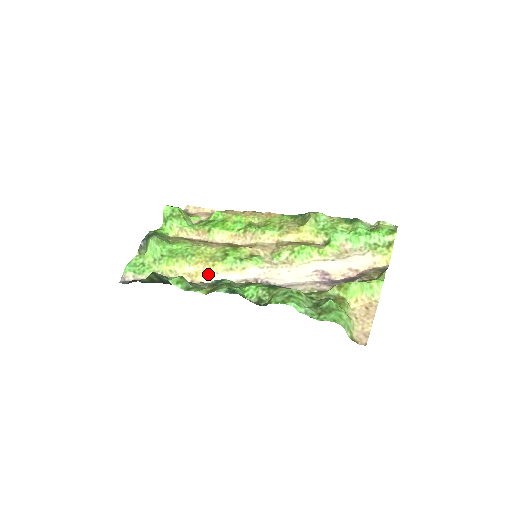
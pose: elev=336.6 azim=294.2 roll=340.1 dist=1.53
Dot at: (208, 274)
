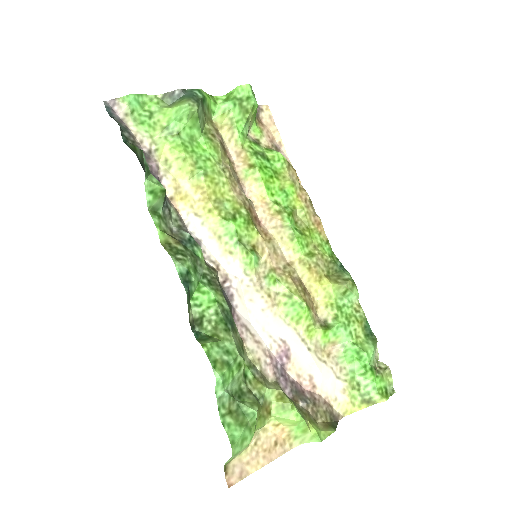
Dot at: (194, 212)
